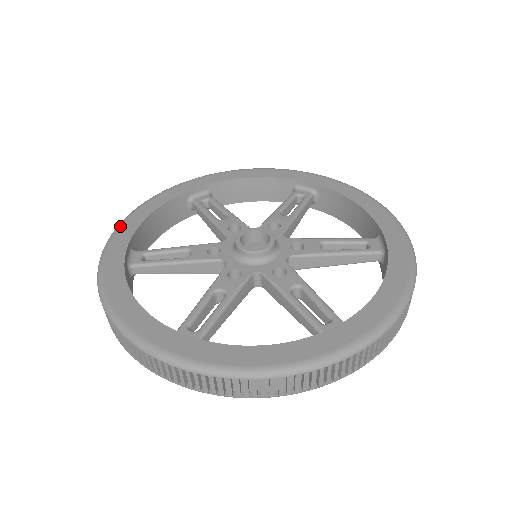
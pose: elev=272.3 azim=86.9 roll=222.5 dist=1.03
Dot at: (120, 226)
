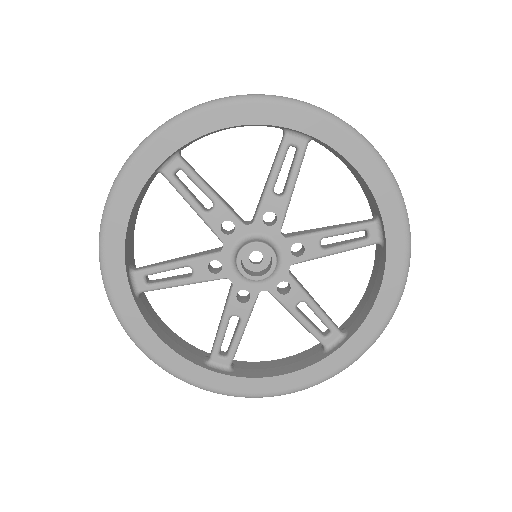
Dot at: (185, 118)
